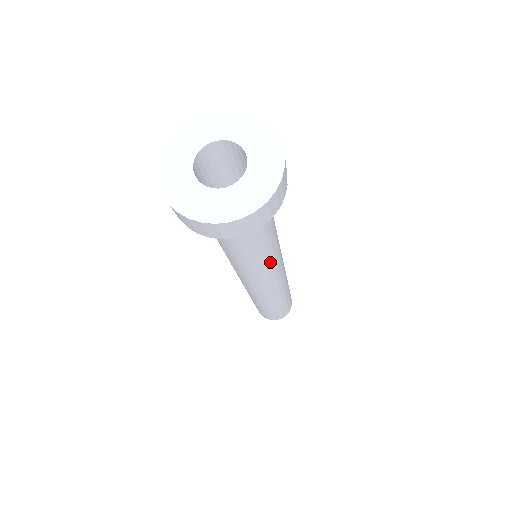
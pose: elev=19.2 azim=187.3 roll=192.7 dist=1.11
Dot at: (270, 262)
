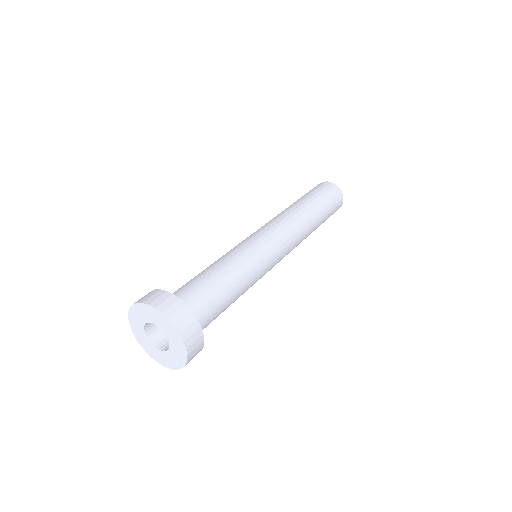
Dot at: occluded
